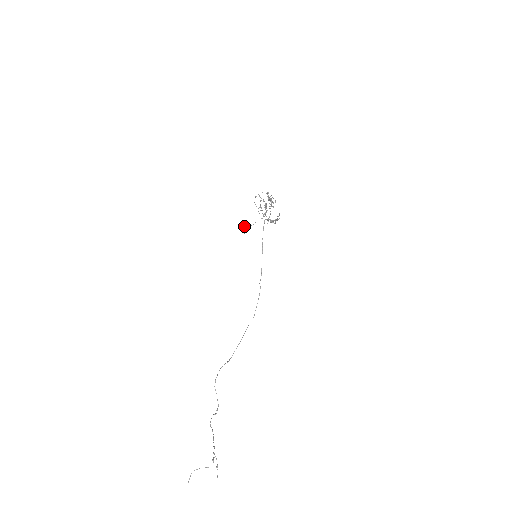
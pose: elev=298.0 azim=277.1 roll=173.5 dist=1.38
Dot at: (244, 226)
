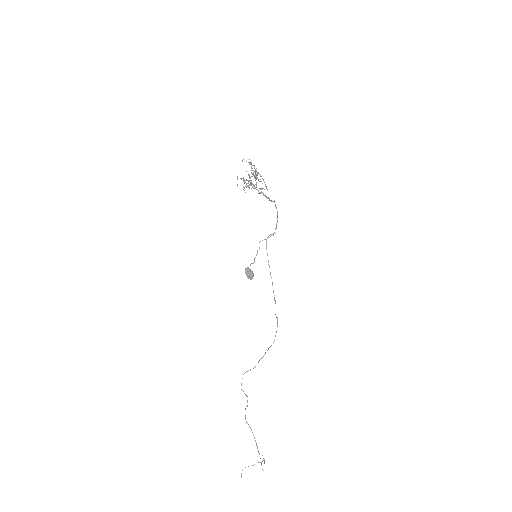
Dot at: (248, 270)
